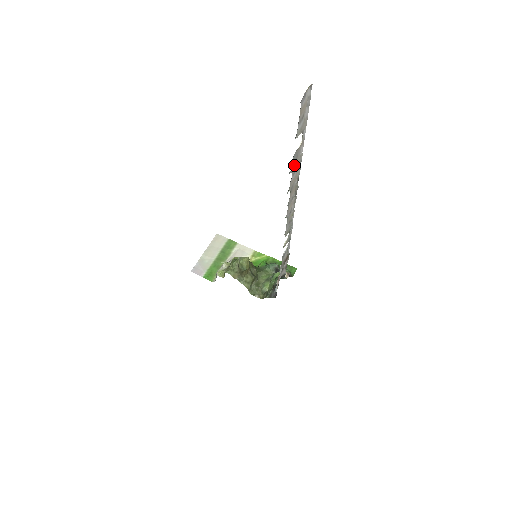
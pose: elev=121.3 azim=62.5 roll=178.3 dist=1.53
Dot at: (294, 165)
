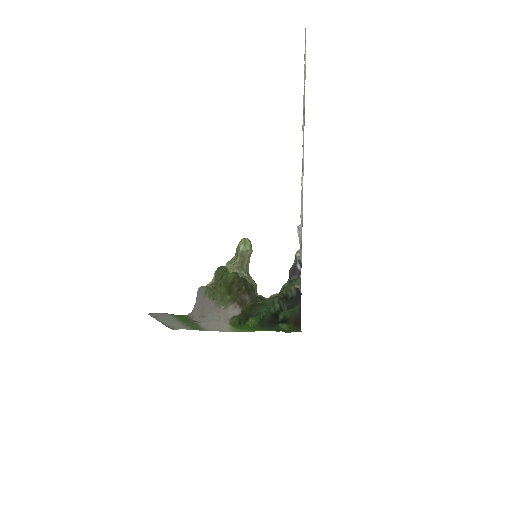
Dot at: (304, 79)
